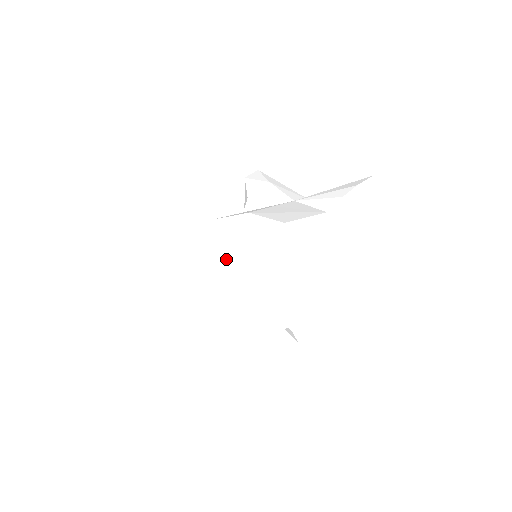
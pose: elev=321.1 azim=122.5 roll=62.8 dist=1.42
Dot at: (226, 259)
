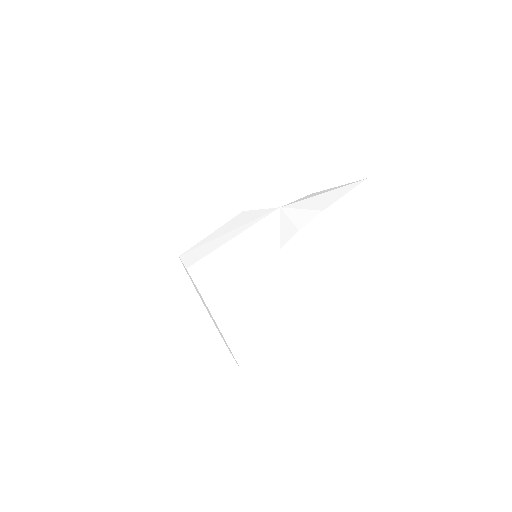
Dot at: (196, 289)
